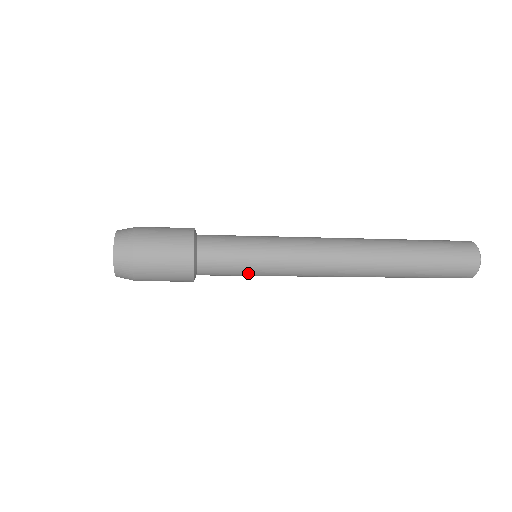
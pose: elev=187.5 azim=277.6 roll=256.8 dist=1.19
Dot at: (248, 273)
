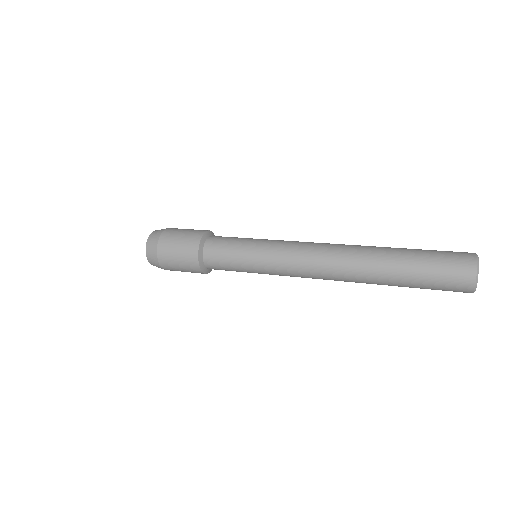
Dot at: (245, 270)
